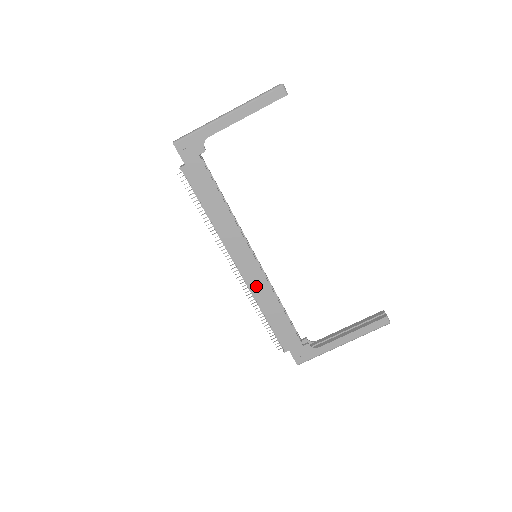
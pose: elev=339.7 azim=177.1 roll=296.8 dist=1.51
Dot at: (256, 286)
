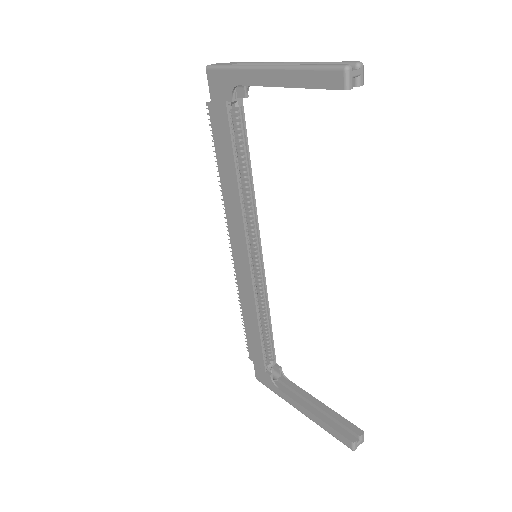
Dot at: (243, 283)
